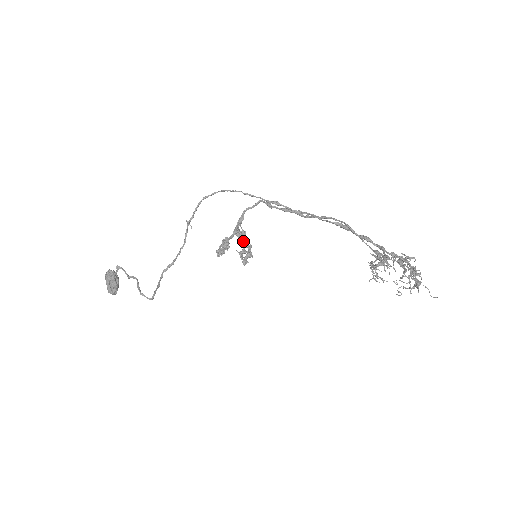
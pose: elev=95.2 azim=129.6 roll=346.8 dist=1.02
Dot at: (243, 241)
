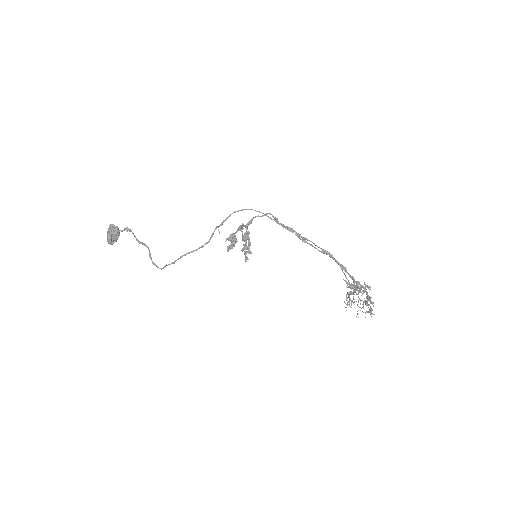
Dot at: (250, 243)
